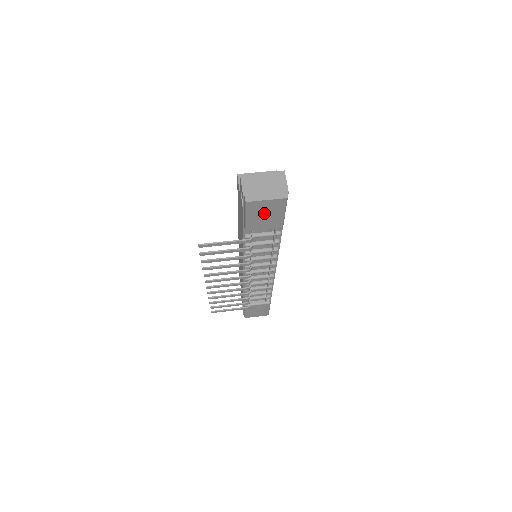
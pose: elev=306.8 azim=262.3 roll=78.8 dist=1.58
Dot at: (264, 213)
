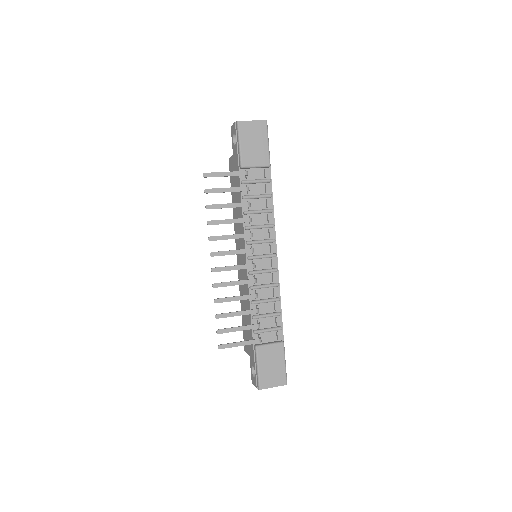
Dot at: (253, 139)
